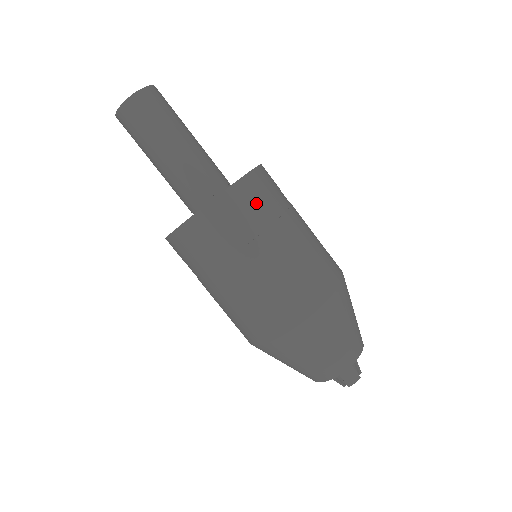
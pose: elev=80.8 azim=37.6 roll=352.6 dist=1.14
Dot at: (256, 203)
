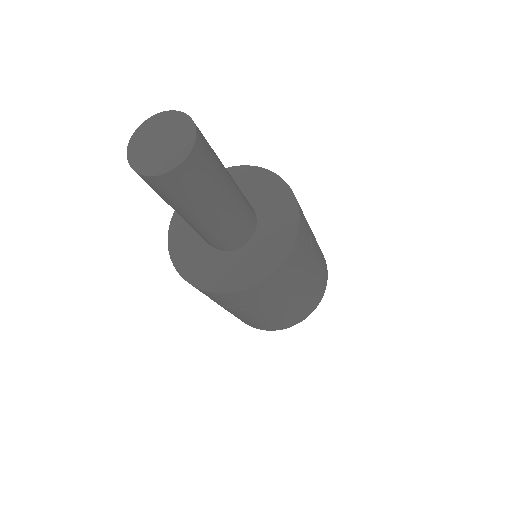
Dot at: (299, 261)
